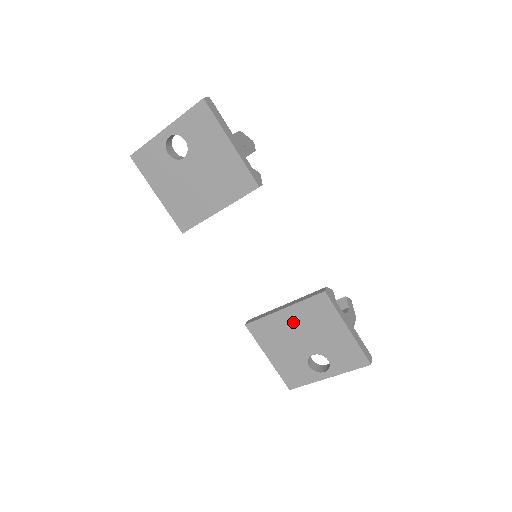
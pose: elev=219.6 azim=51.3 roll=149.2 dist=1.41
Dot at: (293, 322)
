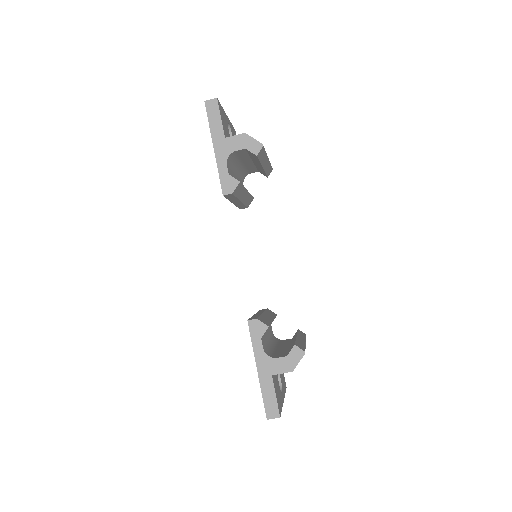
Dot at: occluded
